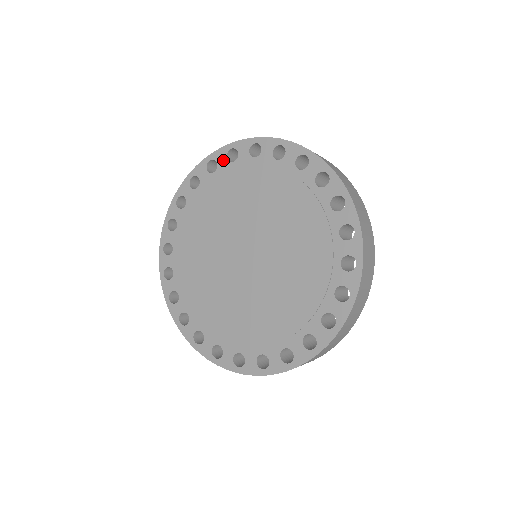
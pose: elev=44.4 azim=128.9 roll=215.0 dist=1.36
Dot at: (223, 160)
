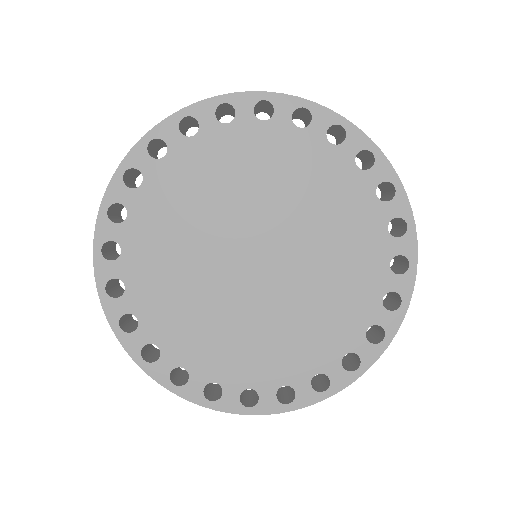
Dot at: (114, 230)
